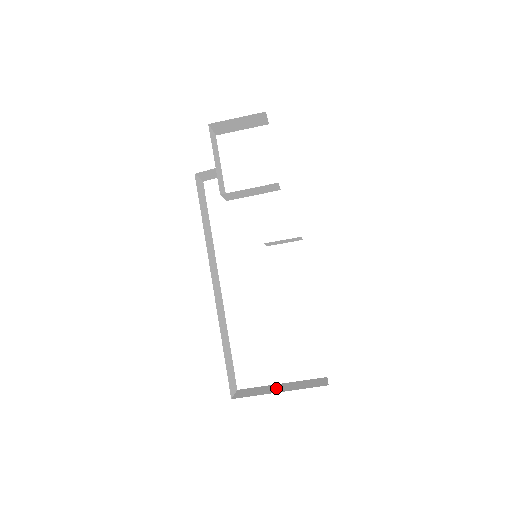
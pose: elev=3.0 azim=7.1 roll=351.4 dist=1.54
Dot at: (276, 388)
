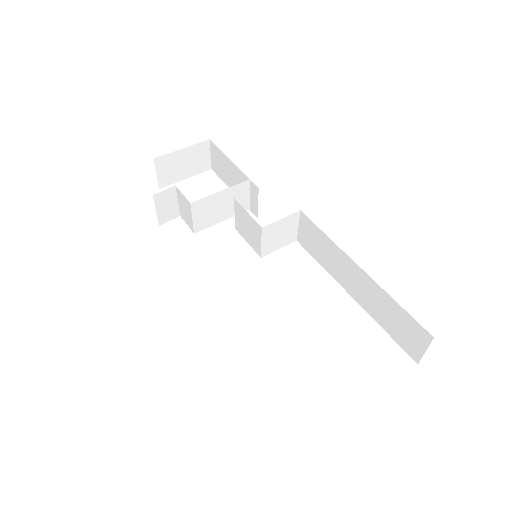
Dot at: occluded
